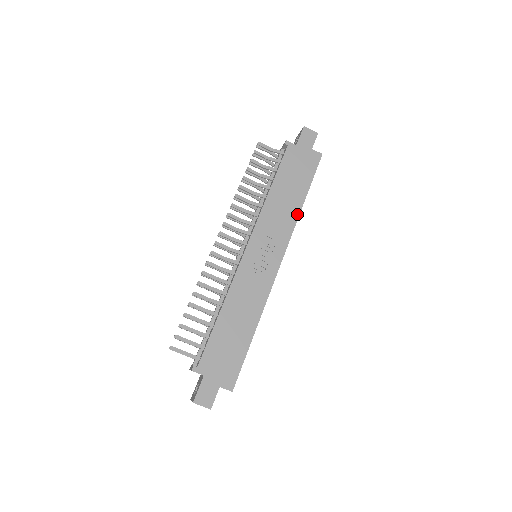
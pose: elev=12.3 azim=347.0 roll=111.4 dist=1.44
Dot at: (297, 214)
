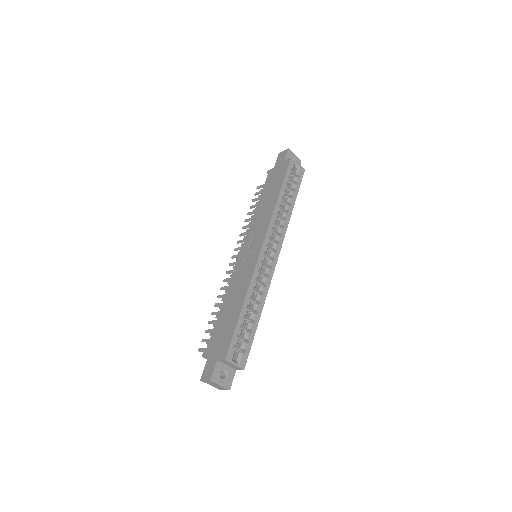
Dot at: (274, 207)
